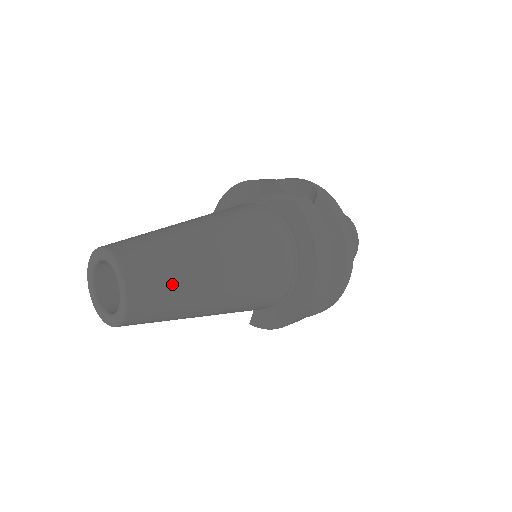
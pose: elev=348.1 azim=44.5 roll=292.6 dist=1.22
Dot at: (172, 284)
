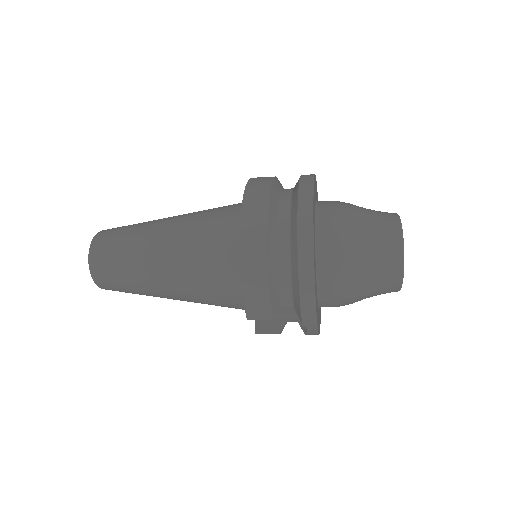
Dot at: (126, 230)
